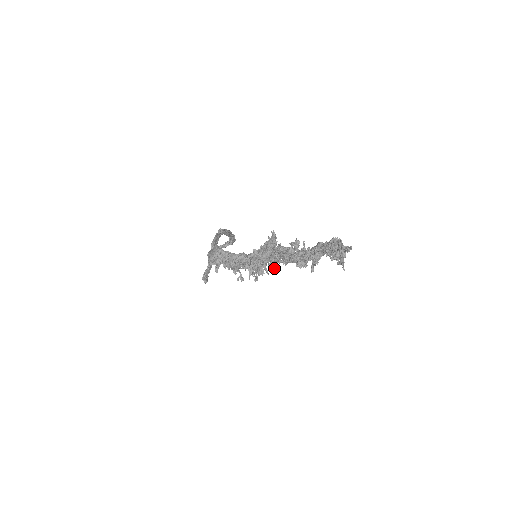
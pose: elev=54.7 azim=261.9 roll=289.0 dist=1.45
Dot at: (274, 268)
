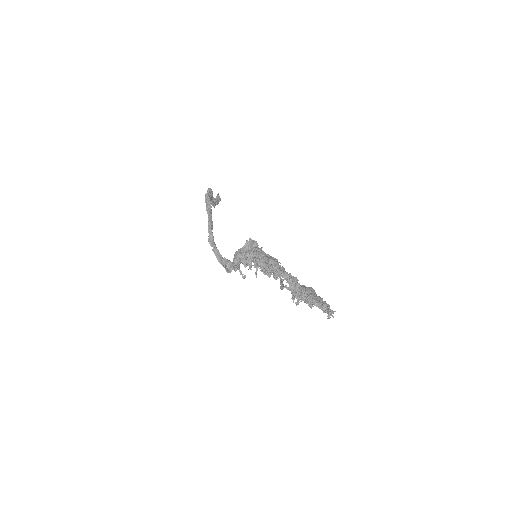
Dot at: occluded
